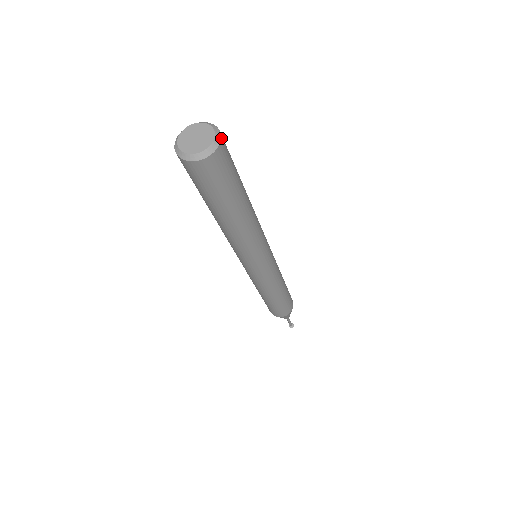
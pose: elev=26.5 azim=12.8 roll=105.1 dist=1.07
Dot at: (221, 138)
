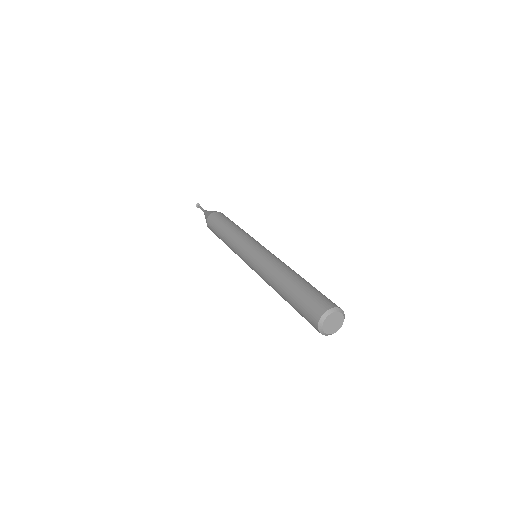
Dot at: (344, 317)
